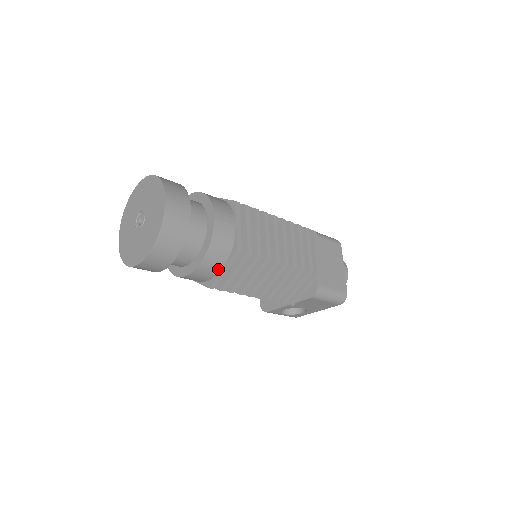
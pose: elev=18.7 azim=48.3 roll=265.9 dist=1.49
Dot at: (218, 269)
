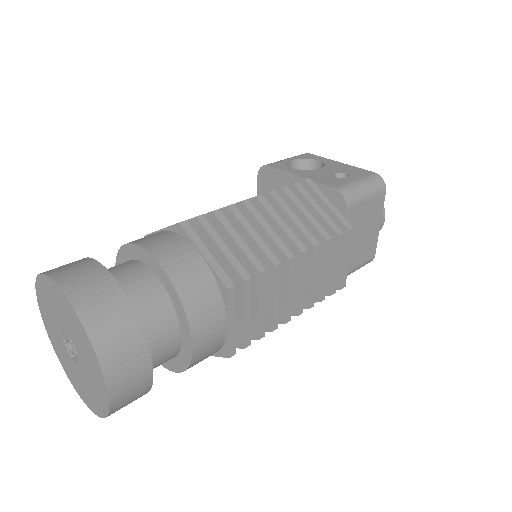
Dot at: occluded
